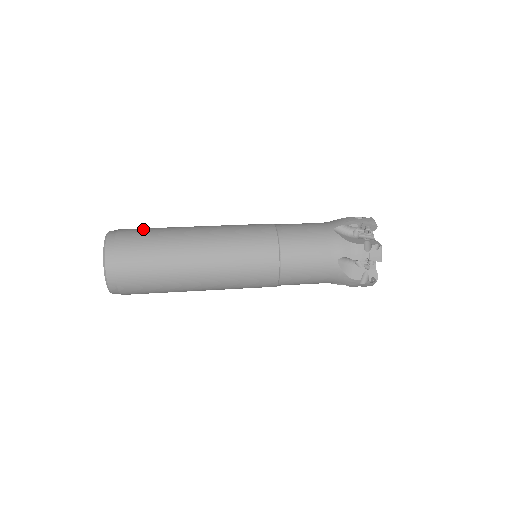
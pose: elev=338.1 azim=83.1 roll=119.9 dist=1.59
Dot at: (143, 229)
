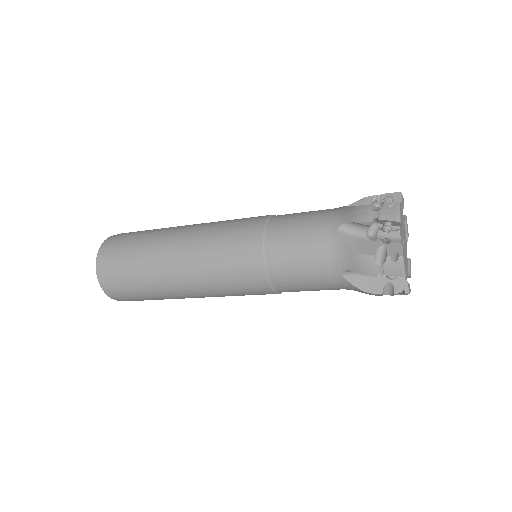
Dot at: occluded
